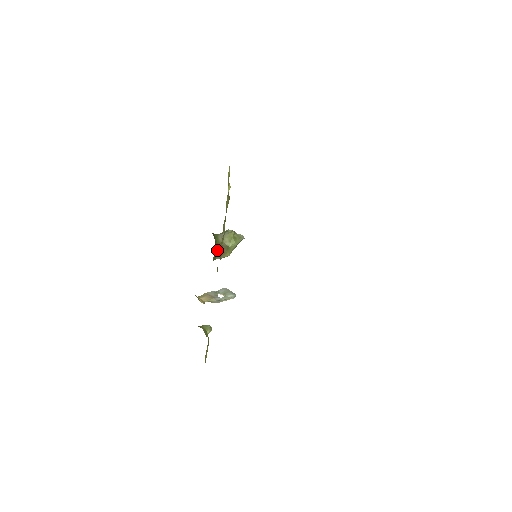
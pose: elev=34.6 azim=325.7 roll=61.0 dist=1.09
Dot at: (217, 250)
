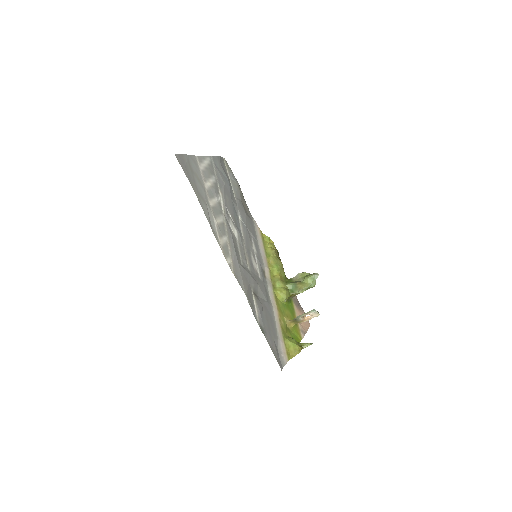
Dot at: (288, 284)
